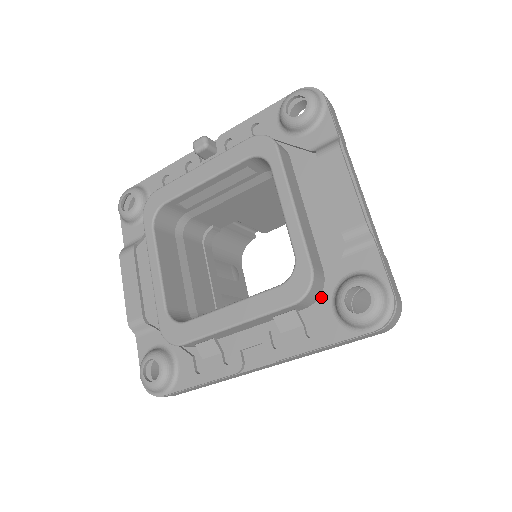
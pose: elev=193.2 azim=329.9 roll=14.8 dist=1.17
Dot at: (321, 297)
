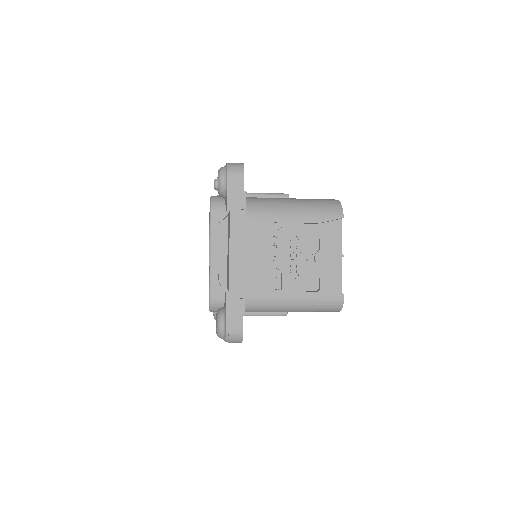
Dot at: occluded
